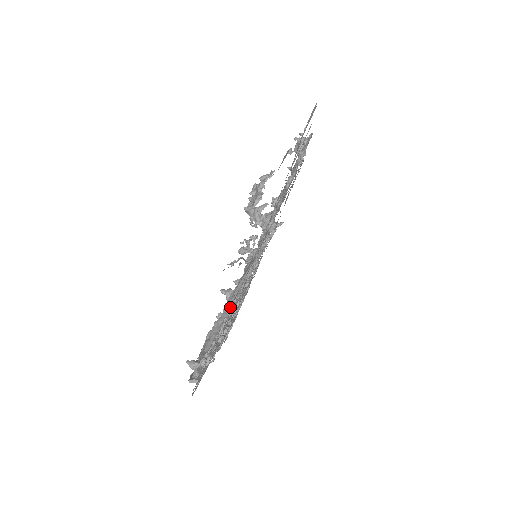
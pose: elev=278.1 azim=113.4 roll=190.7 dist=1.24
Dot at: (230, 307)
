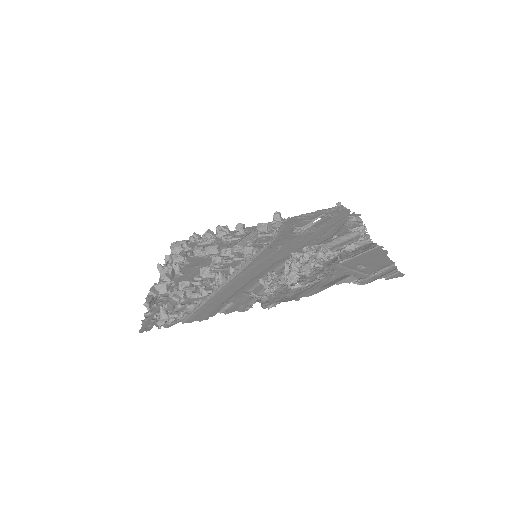
Dot at: (216, 295)
